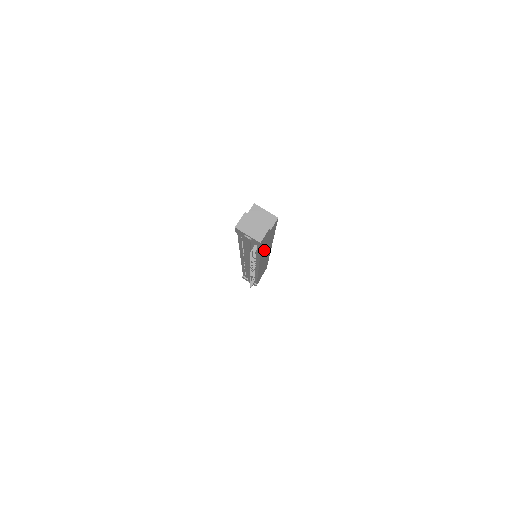
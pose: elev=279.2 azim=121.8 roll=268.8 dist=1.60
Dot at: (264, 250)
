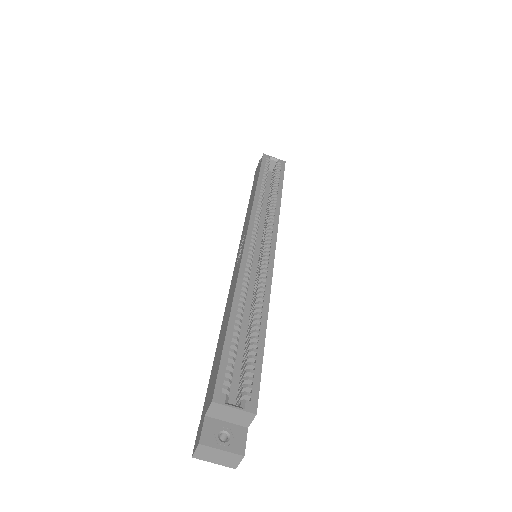
Dot at: occluded
